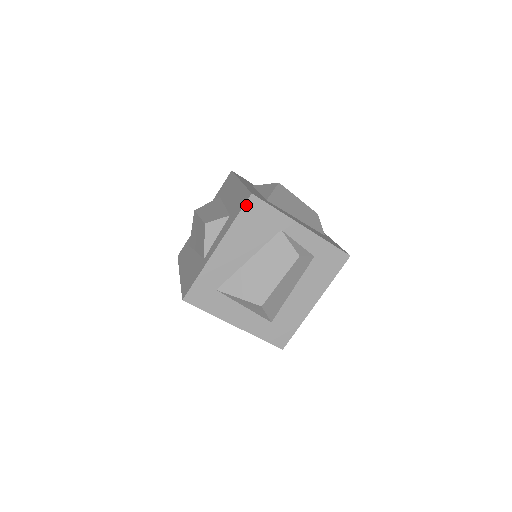
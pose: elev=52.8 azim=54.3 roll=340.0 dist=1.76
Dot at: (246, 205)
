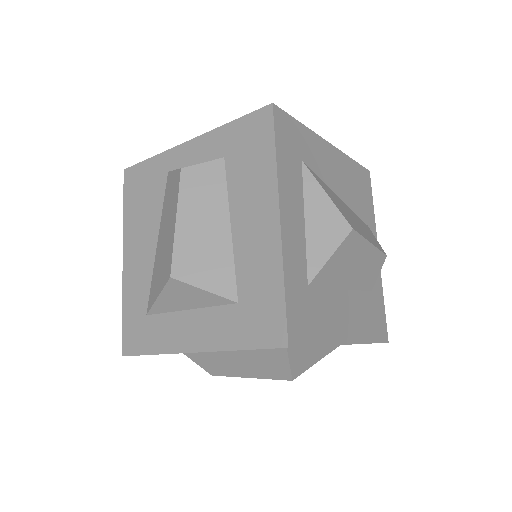
Dot at: (363, 168)
